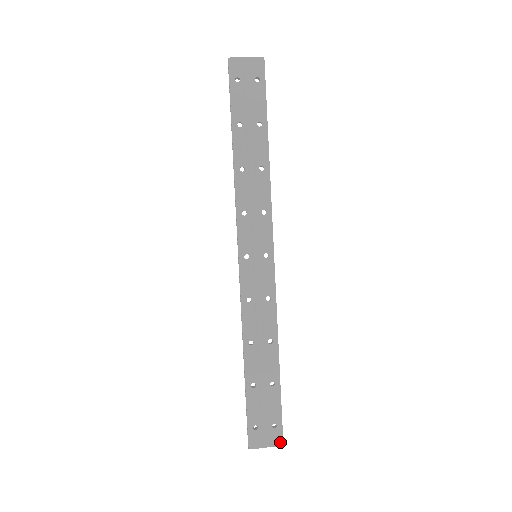
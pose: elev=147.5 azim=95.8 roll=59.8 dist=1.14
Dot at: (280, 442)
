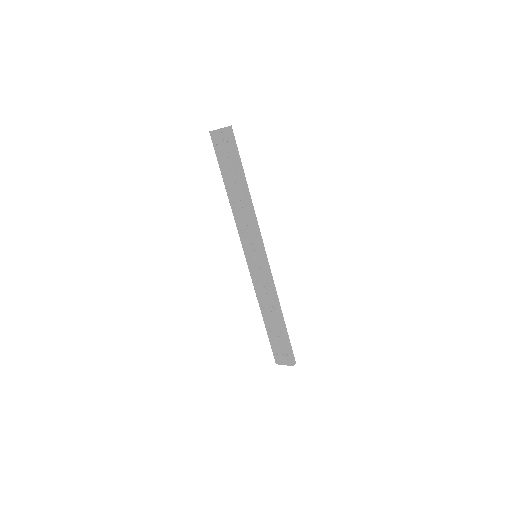
Dot at: (291, 364)
